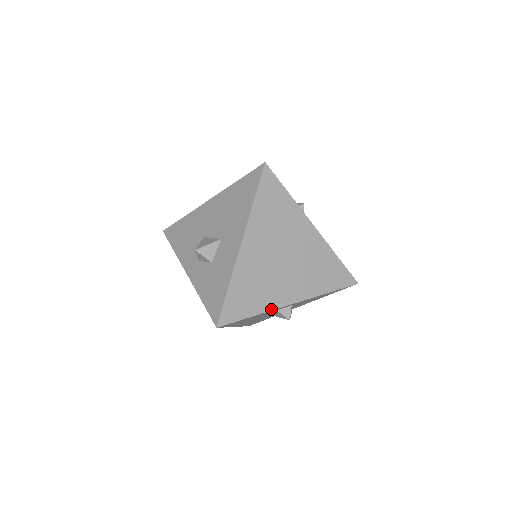
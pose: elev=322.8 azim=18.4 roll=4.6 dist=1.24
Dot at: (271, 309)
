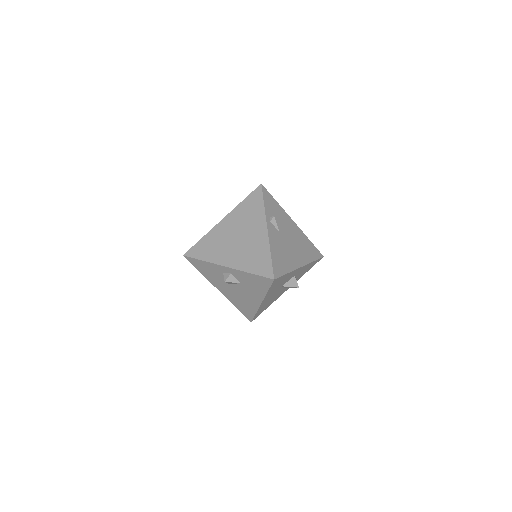
Dot at: (213, 262)
